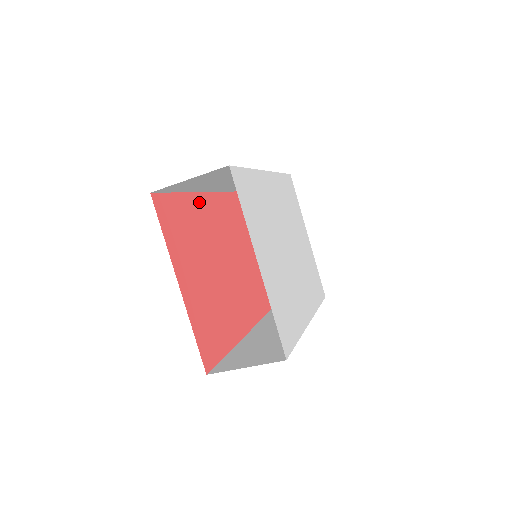
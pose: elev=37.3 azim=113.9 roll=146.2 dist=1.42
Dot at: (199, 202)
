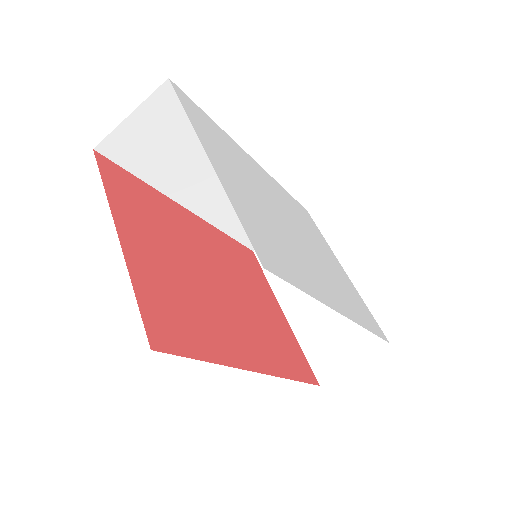
Dot at: (181, 212)
